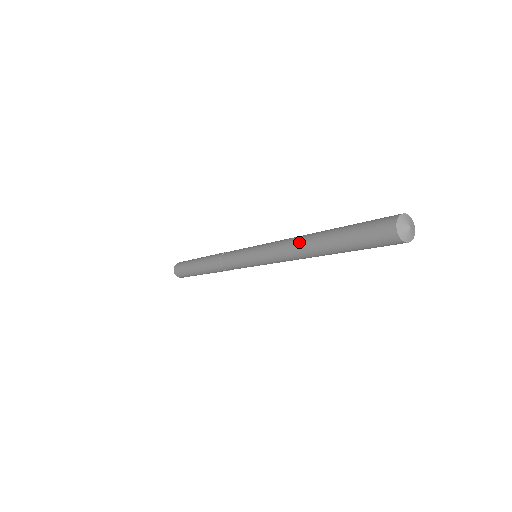
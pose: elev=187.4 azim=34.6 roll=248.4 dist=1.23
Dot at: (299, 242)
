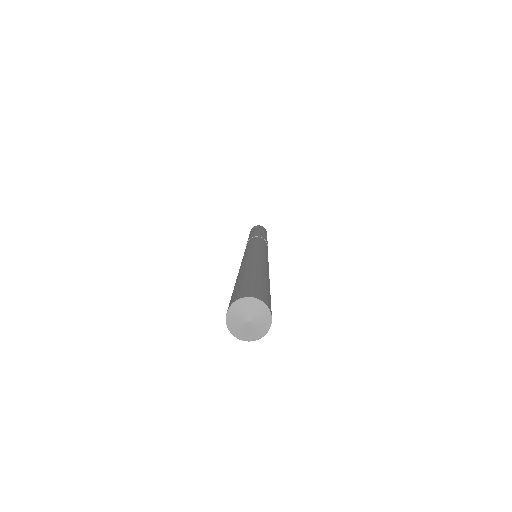
Dot at: occluded
